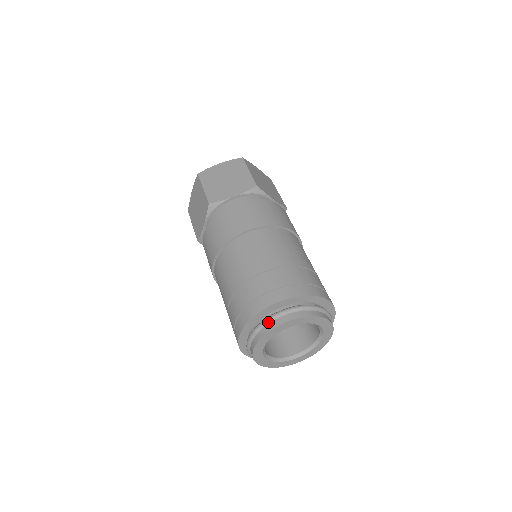
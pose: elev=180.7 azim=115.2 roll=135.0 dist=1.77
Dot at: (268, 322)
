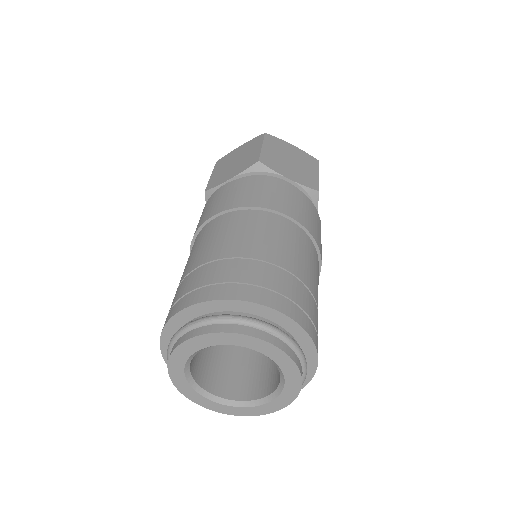
Dot at: (175, 337)
